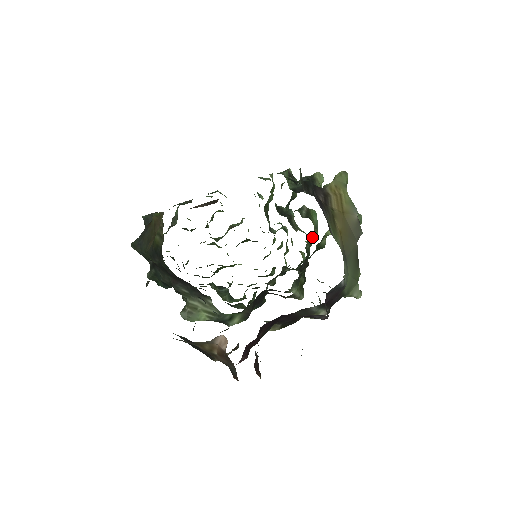
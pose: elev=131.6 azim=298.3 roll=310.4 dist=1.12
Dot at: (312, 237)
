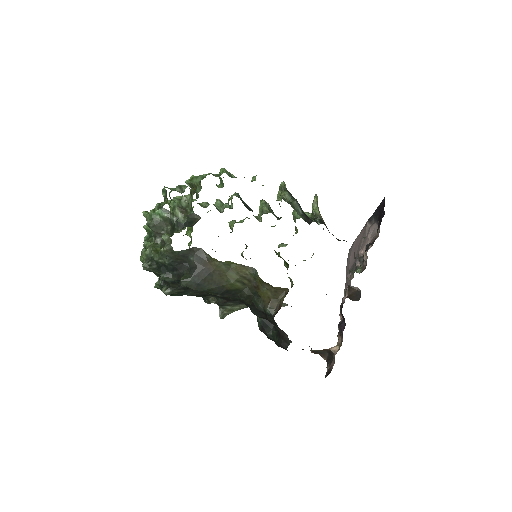
Dot at: occluded
